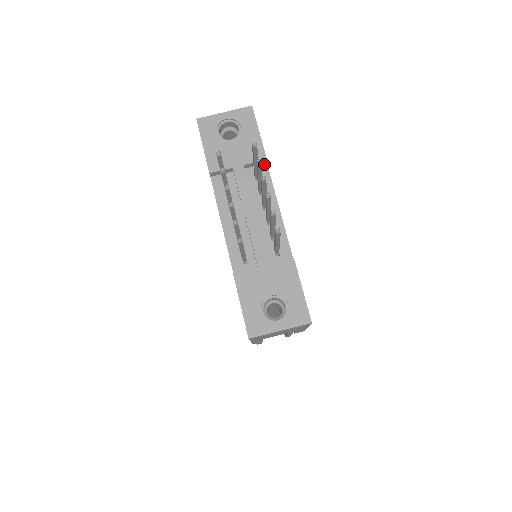
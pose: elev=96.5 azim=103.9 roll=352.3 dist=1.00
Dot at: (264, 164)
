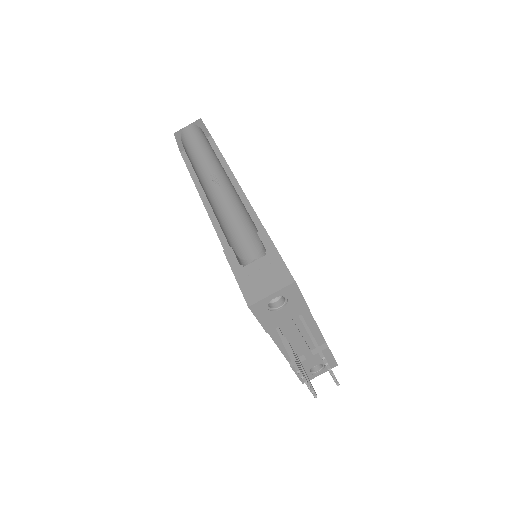
Dot at: occluded
